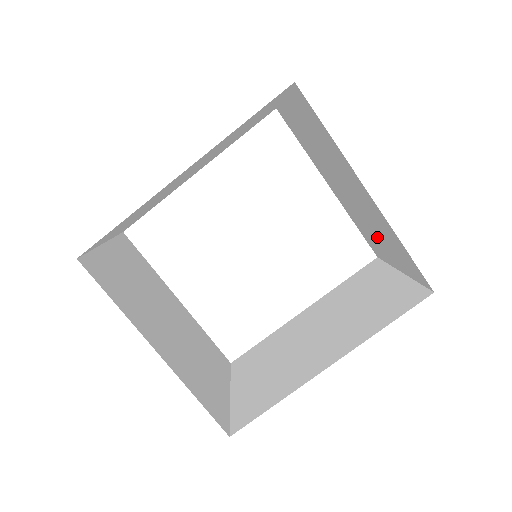
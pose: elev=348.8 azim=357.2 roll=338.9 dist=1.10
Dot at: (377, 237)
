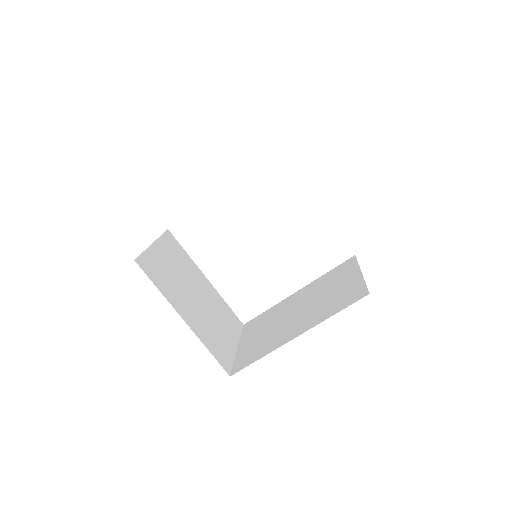
Dot at: occluded
